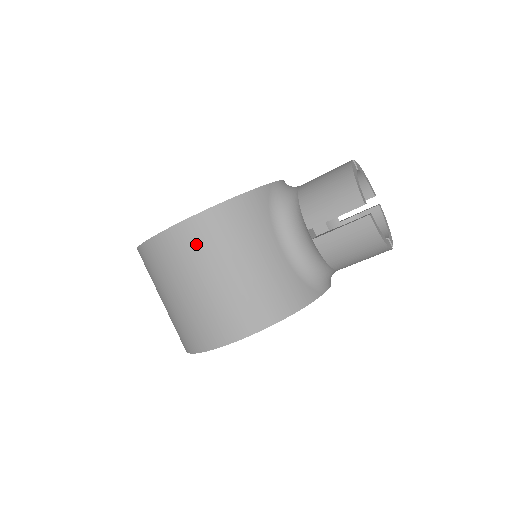
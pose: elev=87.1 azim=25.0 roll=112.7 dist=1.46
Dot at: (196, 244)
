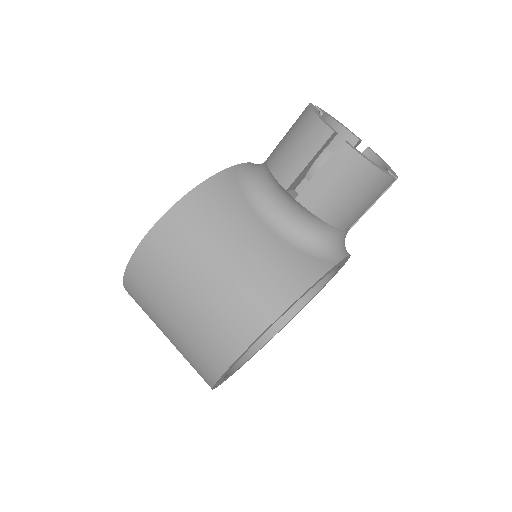
Dot at: (169, 251)
